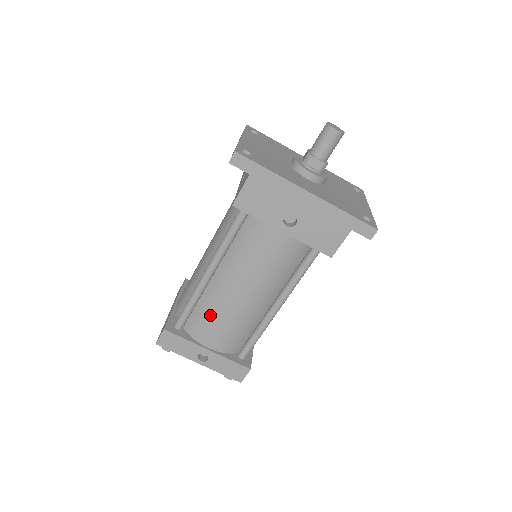
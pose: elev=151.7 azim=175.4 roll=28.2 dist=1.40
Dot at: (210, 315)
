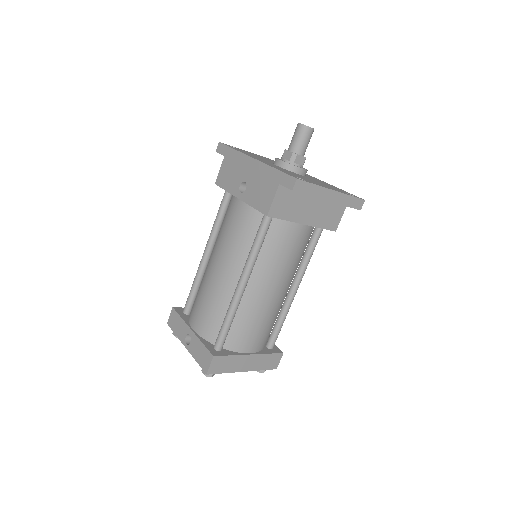
Dot at: (199, 294)
